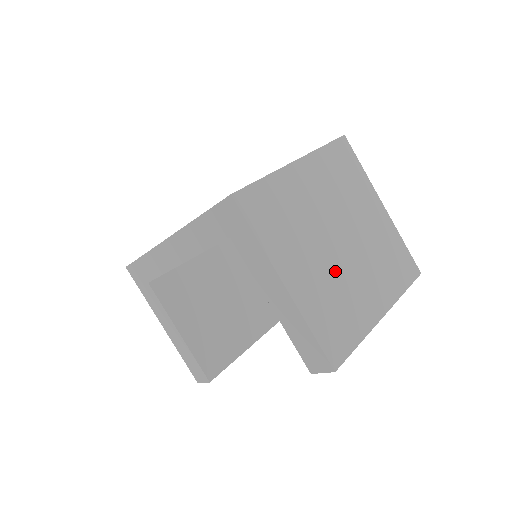
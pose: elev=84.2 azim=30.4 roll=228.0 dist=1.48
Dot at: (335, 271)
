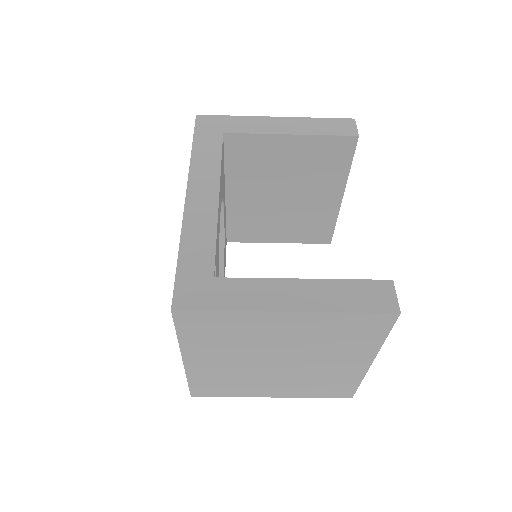
Dot at: (297, 374)
